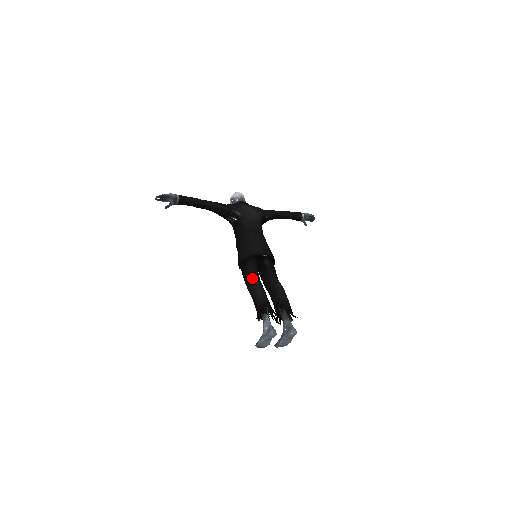
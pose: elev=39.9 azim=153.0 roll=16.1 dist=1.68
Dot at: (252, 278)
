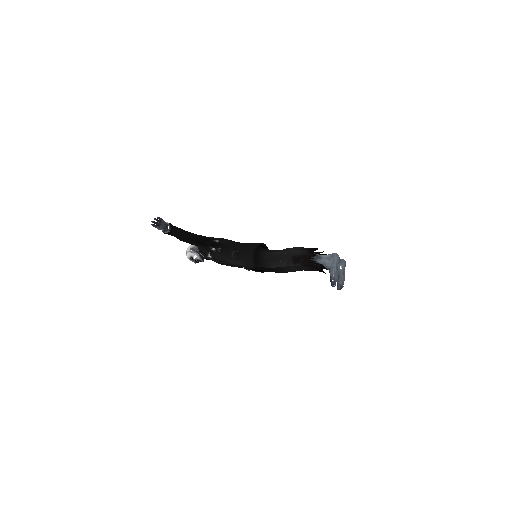
Dot at: (277, 251)
